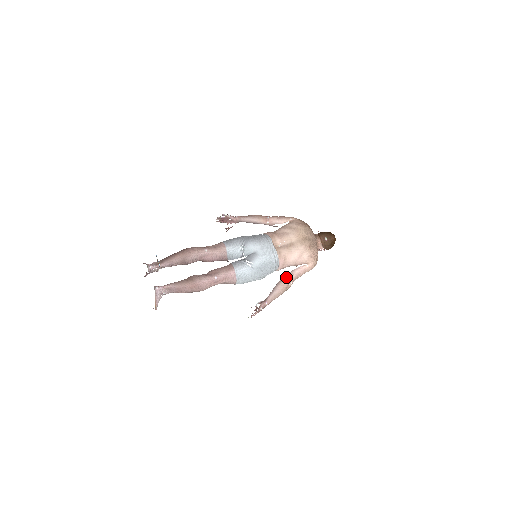
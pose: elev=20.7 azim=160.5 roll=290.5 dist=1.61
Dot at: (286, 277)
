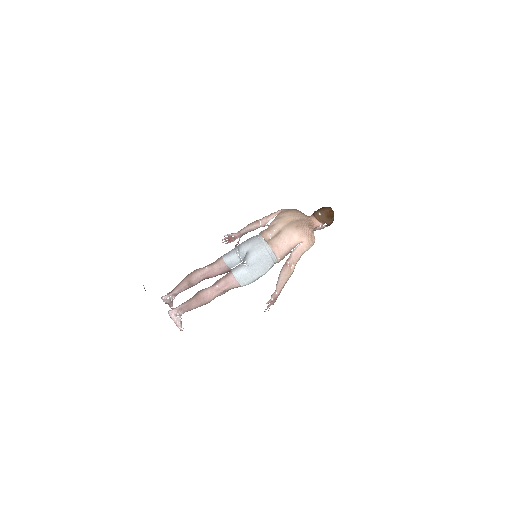
Dot at: (286, 262)
